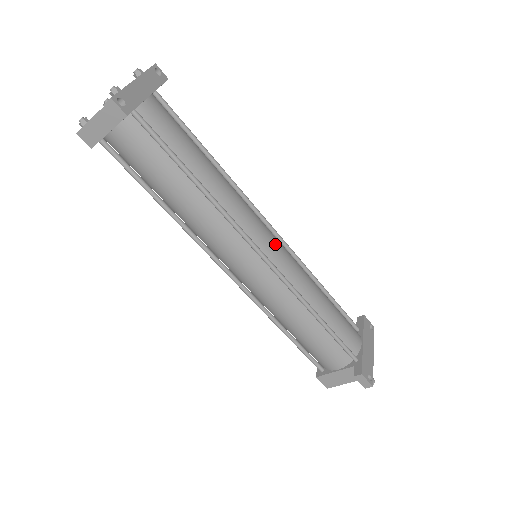
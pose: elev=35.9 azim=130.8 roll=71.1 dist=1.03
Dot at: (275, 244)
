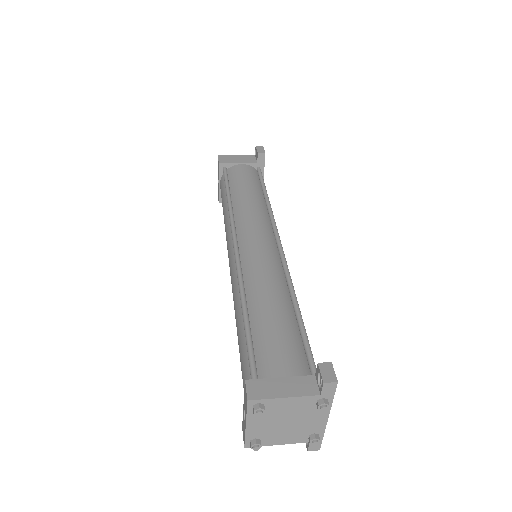
Dot at: occluded
